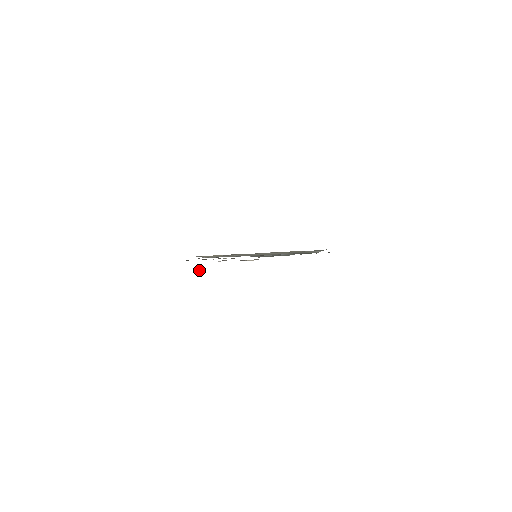
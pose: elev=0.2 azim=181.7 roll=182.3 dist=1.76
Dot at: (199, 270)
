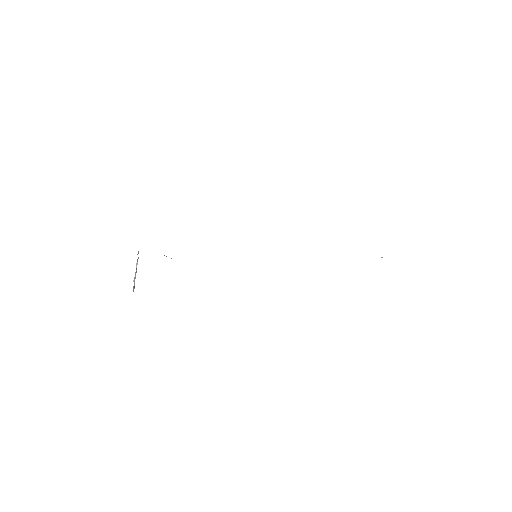
Dot at: occluded
